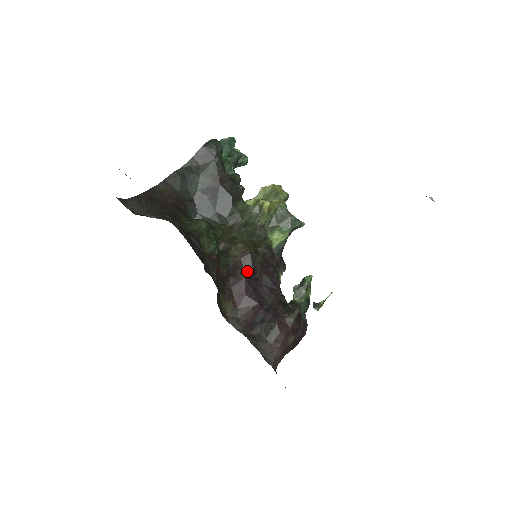
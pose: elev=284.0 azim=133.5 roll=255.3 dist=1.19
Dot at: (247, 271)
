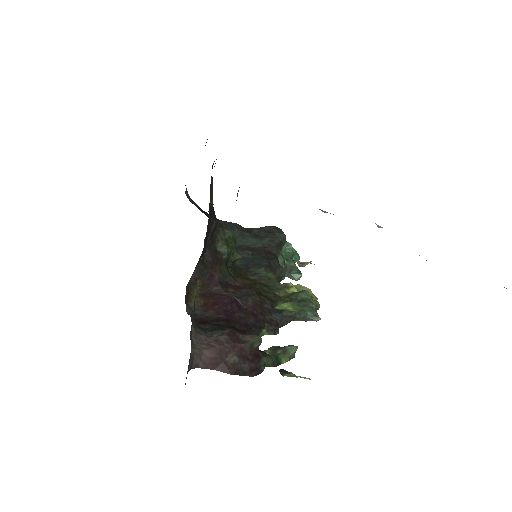
Dot at: (238, 295)
